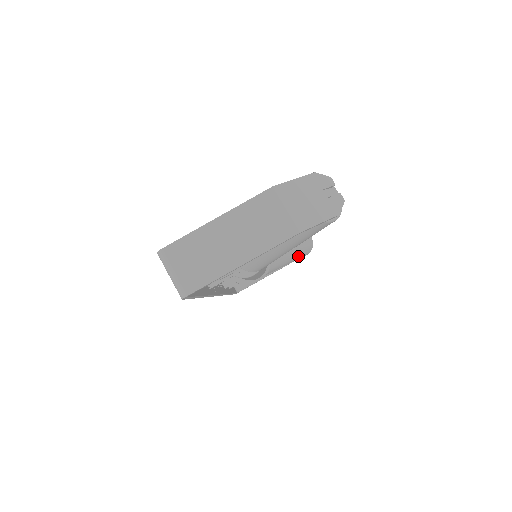
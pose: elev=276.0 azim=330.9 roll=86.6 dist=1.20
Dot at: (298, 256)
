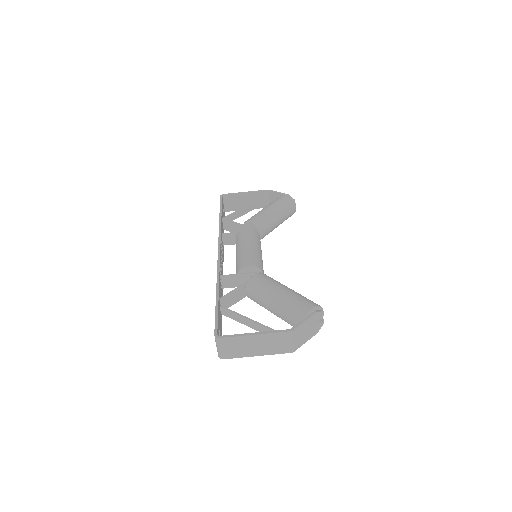
Dot at: occluded
